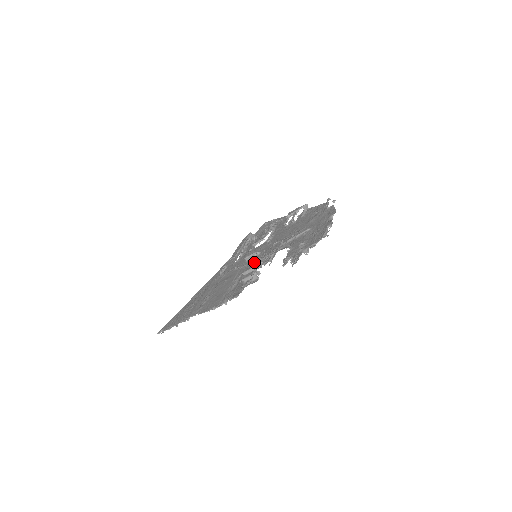
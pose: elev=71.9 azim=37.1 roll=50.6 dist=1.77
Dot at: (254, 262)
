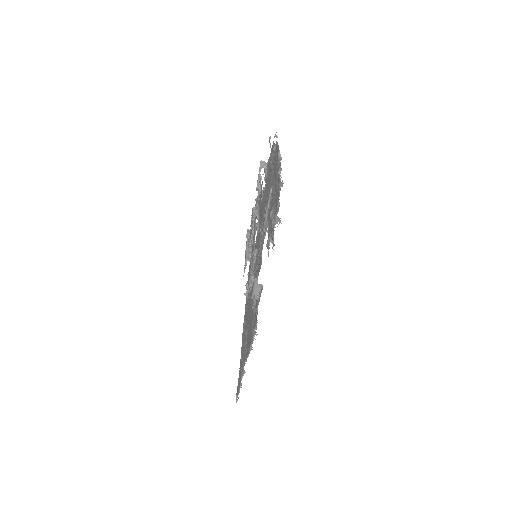
Dot at: occluded
